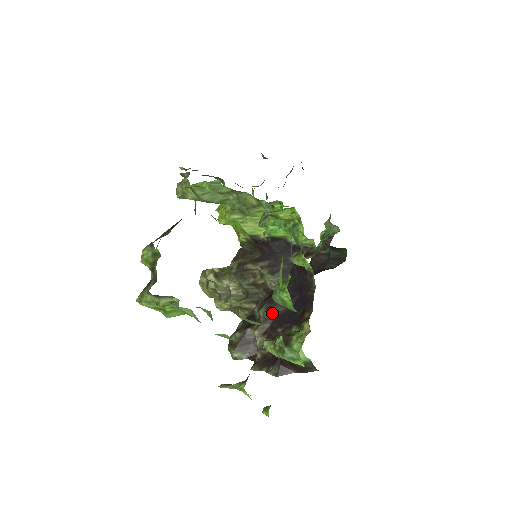
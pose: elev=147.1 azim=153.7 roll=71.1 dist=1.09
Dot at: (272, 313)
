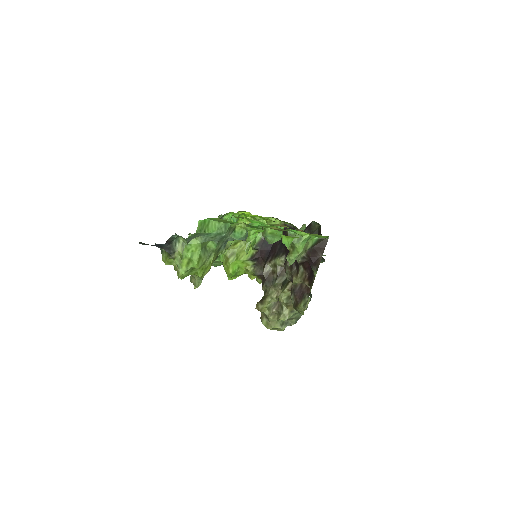
Dot at: occluded
